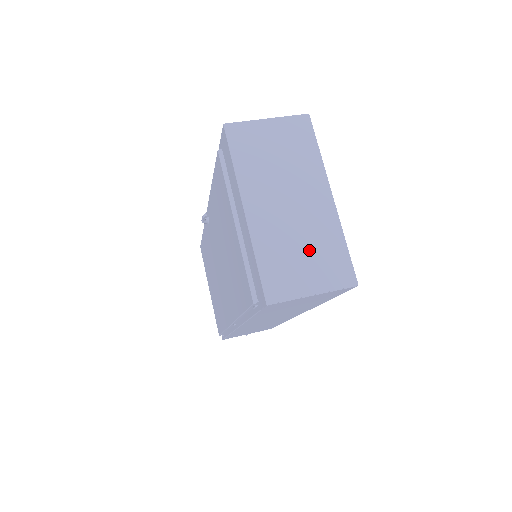
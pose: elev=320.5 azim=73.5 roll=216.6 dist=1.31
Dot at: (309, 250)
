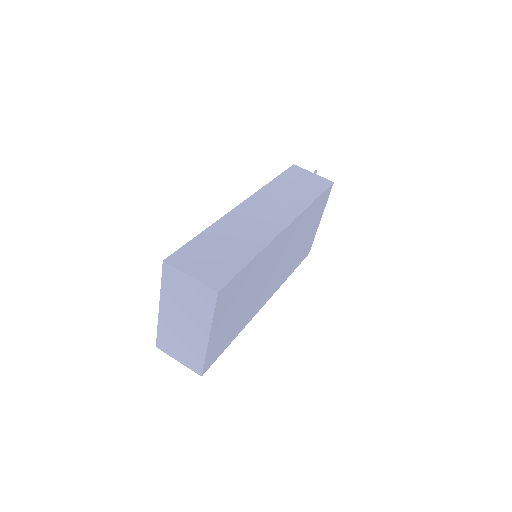
Dot at: (184, 347)
